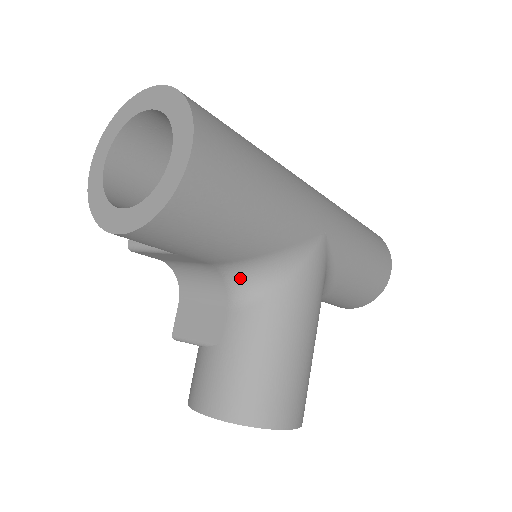
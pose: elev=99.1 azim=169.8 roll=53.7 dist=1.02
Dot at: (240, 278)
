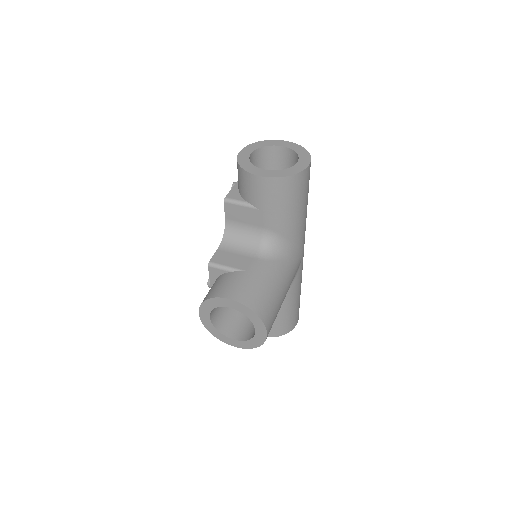
Dot at: (270, 245)
